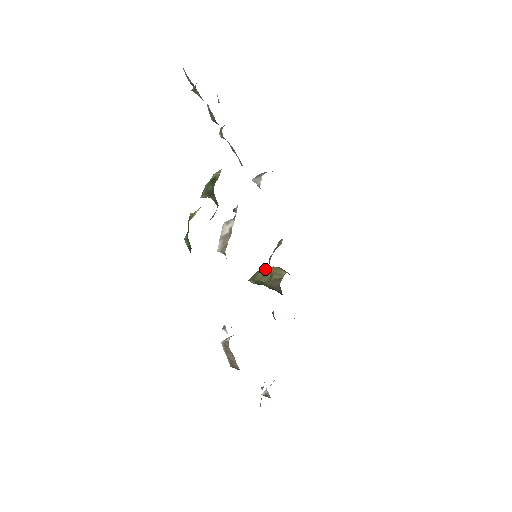
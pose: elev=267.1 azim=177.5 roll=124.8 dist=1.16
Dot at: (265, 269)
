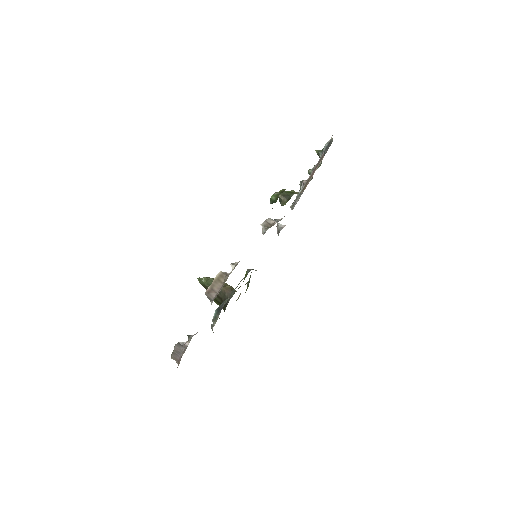
Dot at: occluded
